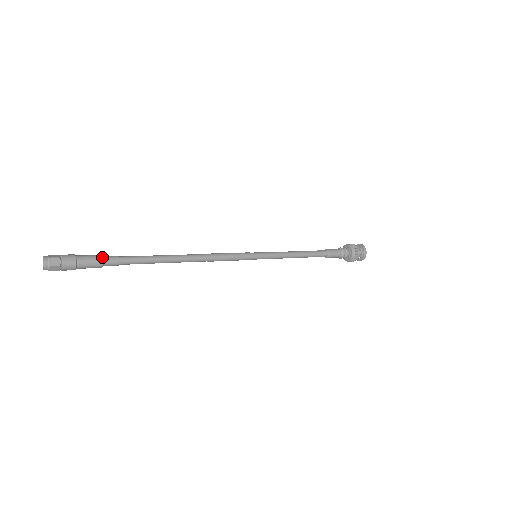
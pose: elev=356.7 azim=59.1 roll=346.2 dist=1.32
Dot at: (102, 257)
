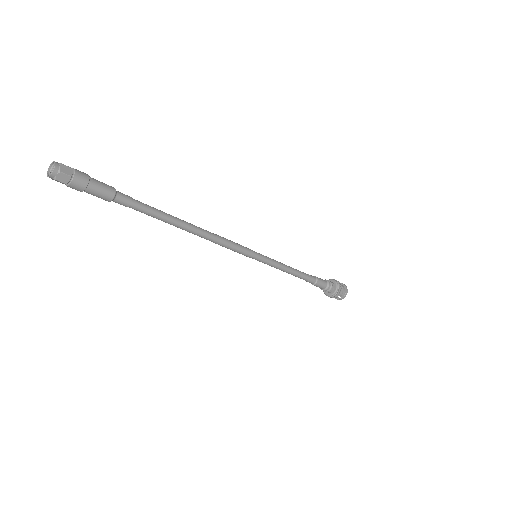
Dot at: (115, 189)
